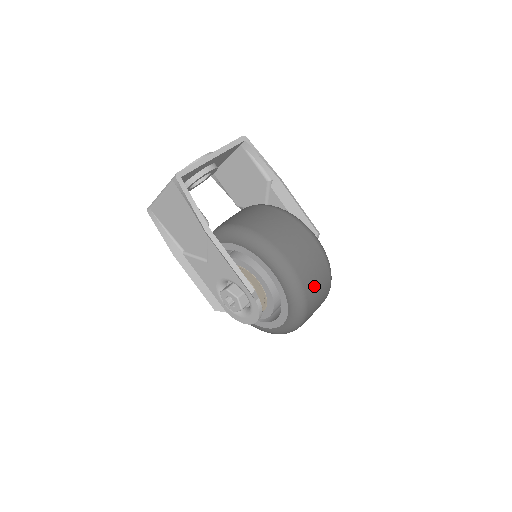
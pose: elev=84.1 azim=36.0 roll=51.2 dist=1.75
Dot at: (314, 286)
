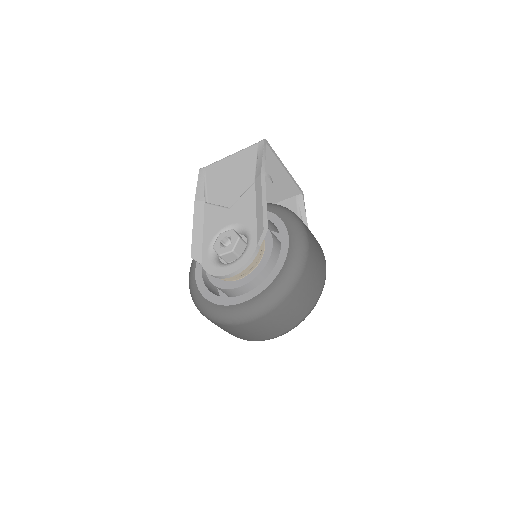
Dot at: (309, 280)
